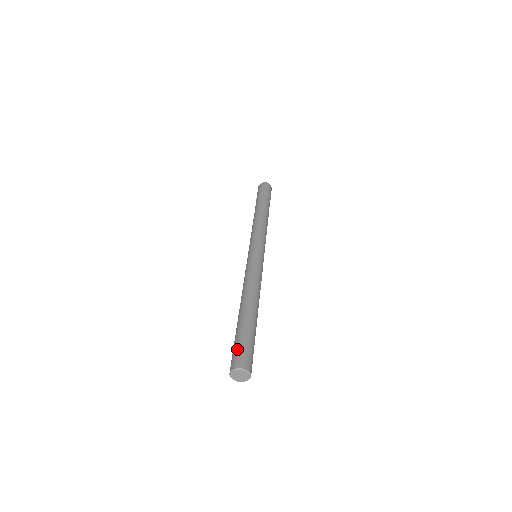
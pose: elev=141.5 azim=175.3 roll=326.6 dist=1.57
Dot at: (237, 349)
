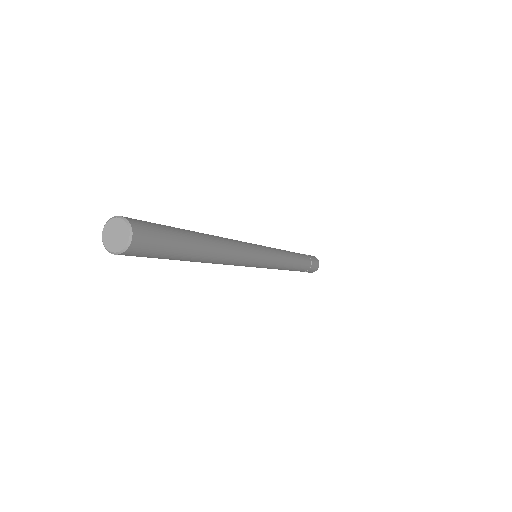
Dot at: occluded
